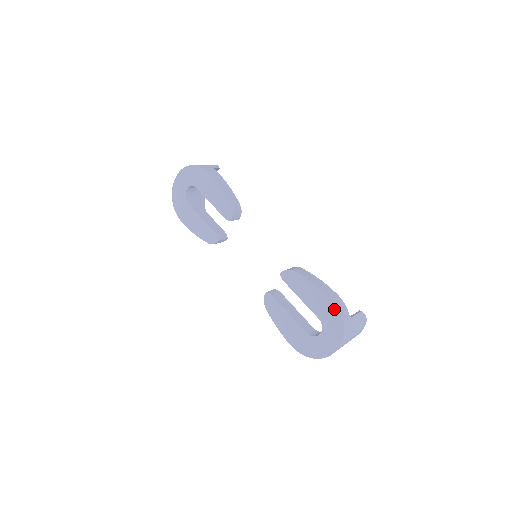
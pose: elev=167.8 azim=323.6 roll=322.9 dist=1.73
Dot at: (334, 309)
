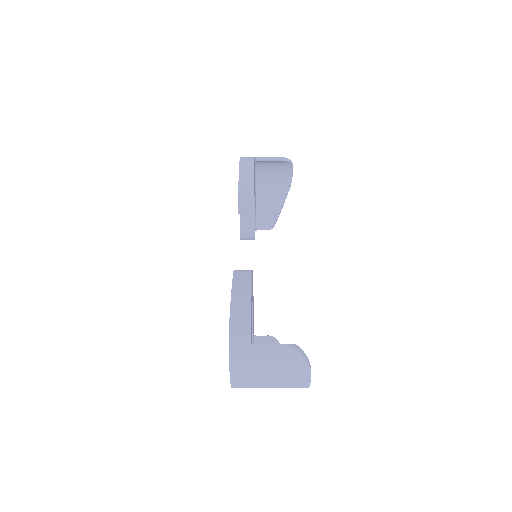
Dot at: (229, 324)
